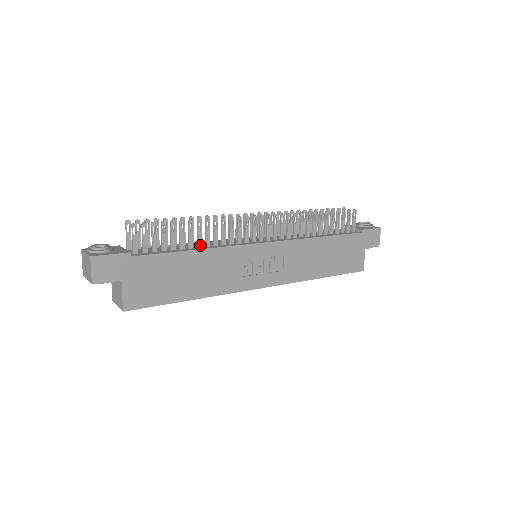
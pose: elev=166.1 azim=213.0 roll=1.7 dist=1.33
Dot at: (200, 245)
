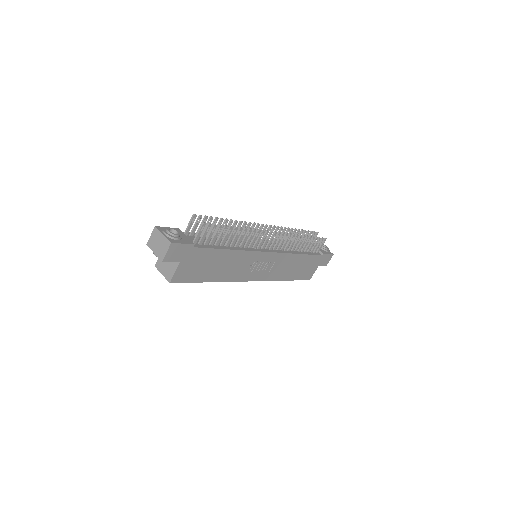
Dot at: (233, 245)
